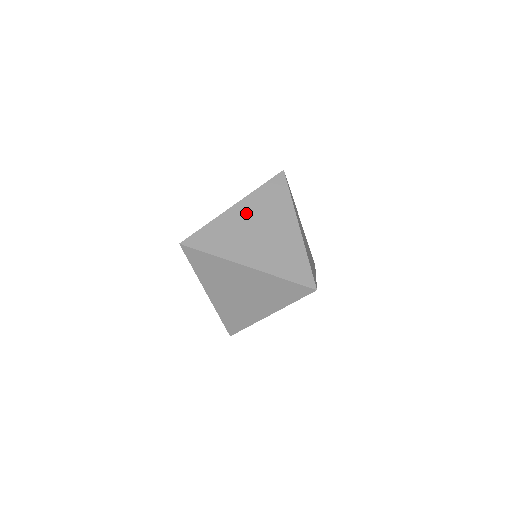
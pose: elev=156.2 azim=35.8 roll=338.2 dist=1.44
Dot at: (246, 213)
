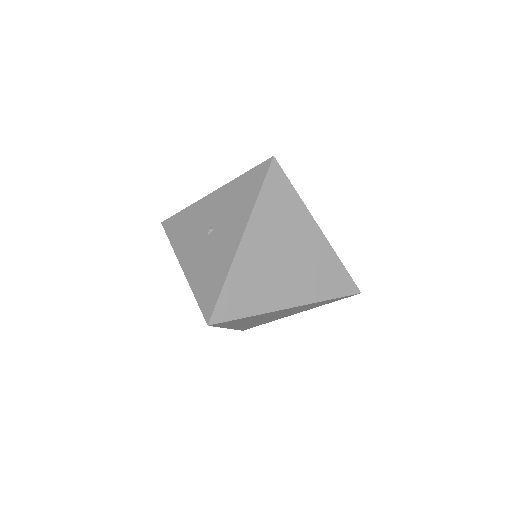
Dot at: (260, 243)
